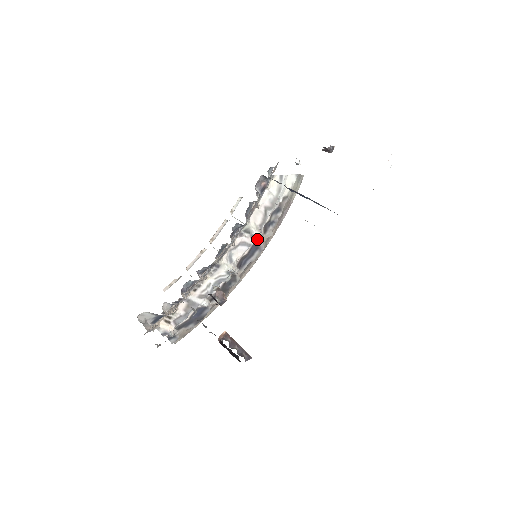
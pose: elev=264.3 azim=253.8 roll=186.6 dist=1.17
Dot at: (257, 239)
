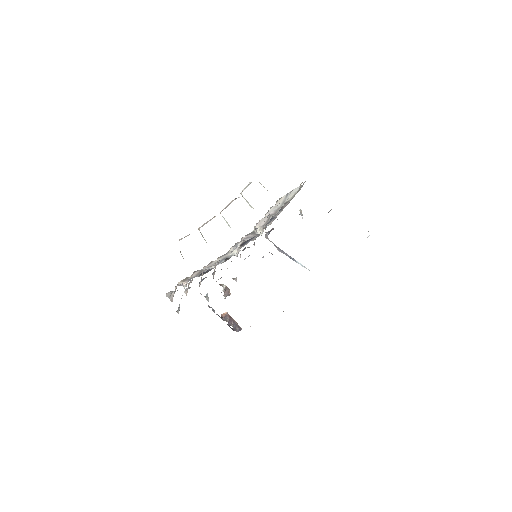
Dot at: (259, 234)
